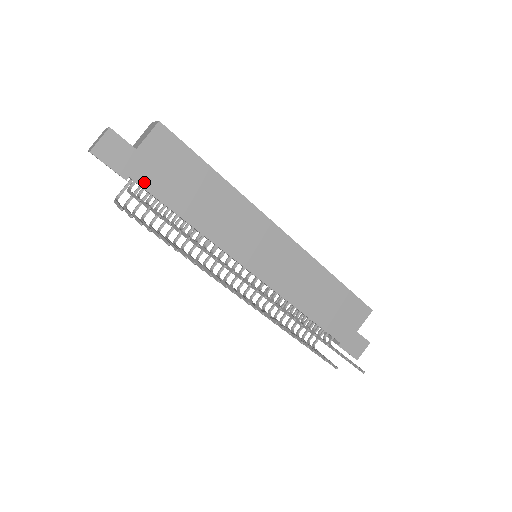
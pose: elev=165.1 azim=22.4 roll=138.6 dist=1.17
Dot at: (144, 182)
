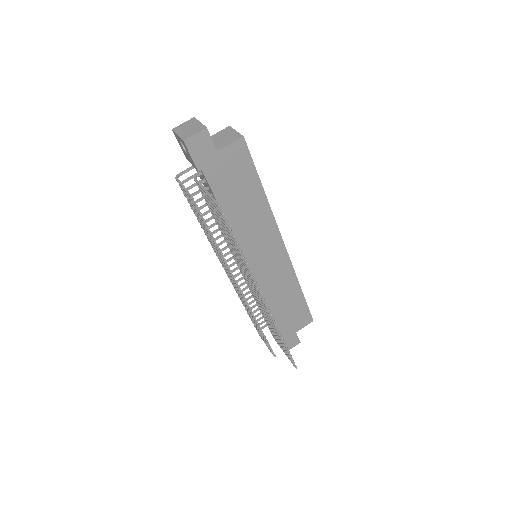
Dot at: (210, 177)
